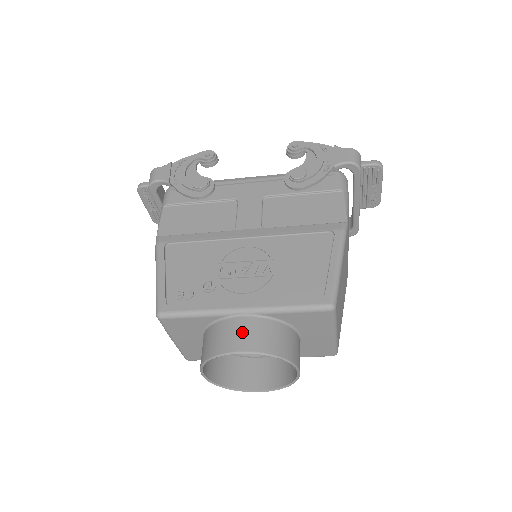
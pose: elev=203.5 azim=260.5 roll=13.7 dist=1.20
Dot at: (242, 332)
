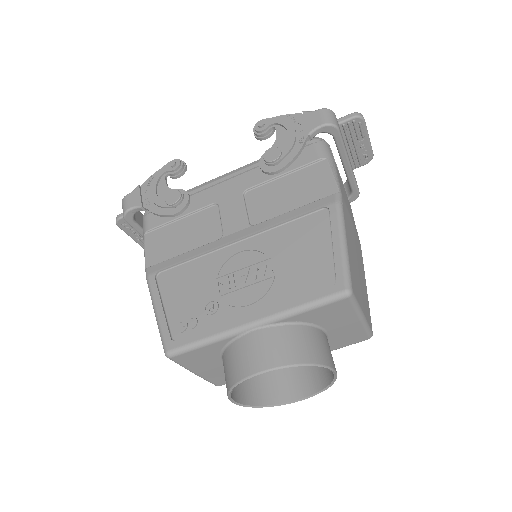
Dot at: (258, 349)
